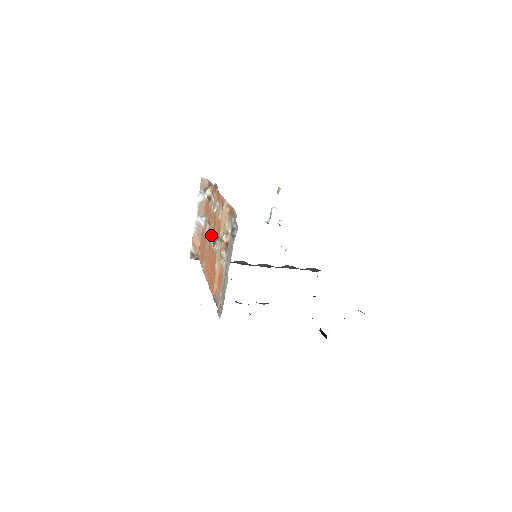
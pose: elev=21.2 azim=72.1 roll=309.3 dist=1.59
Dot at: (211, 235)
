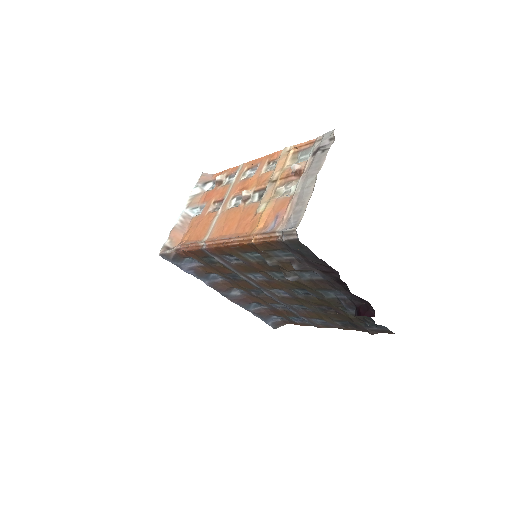
Dot at: (244, 190)
